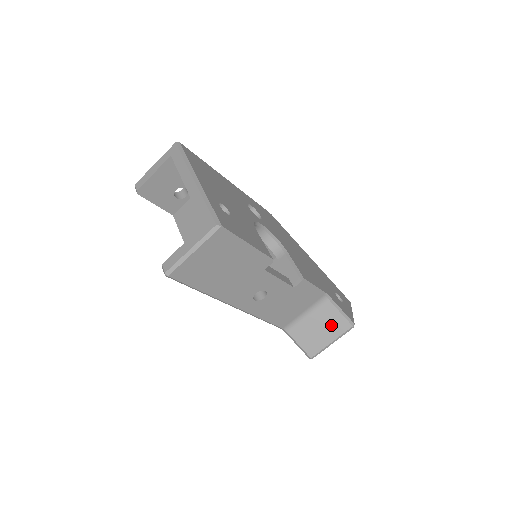
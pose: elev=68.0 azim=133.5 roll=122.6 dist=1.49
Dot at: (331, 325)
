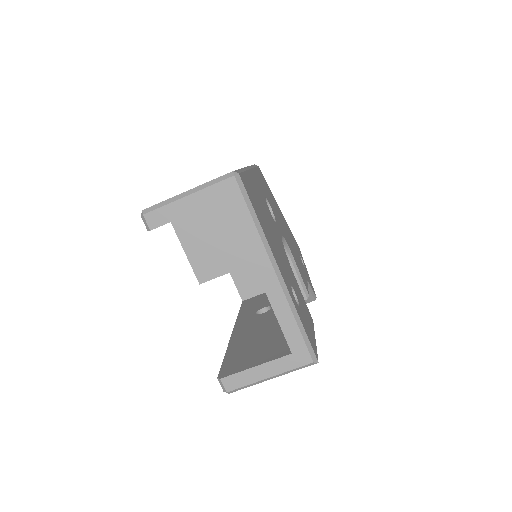
Dot at: occluded
